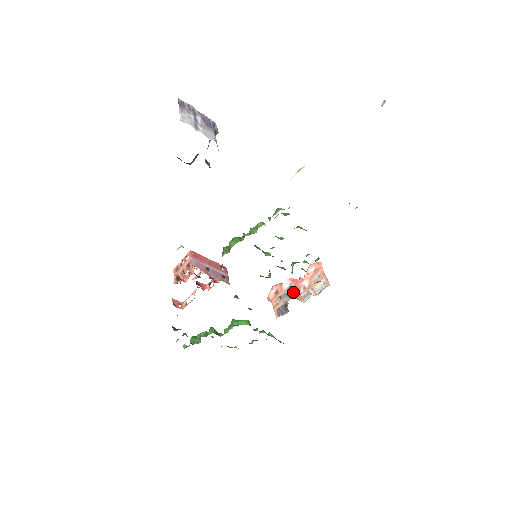
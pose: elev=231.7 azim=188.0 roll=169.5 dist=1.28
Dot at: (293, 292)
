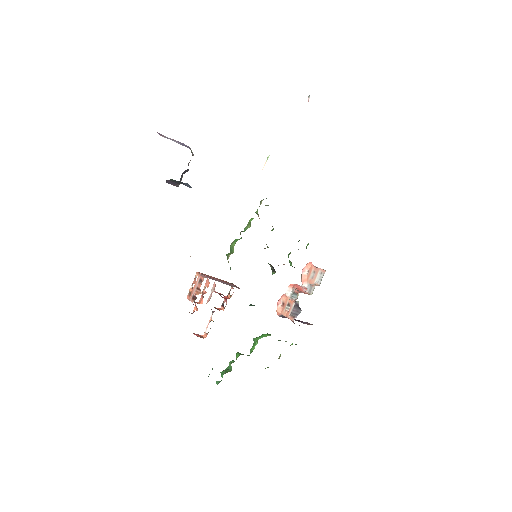
Dot at: (298, 290)
